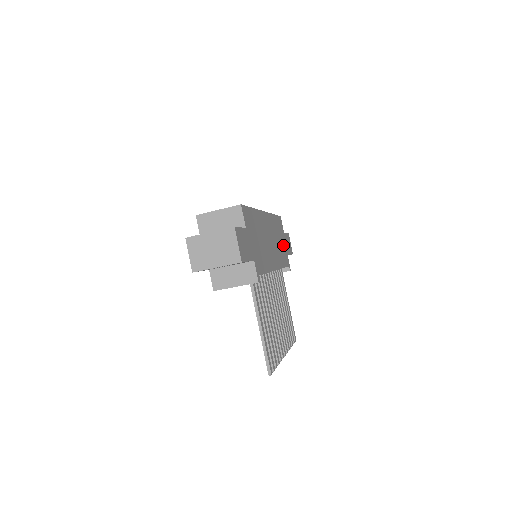
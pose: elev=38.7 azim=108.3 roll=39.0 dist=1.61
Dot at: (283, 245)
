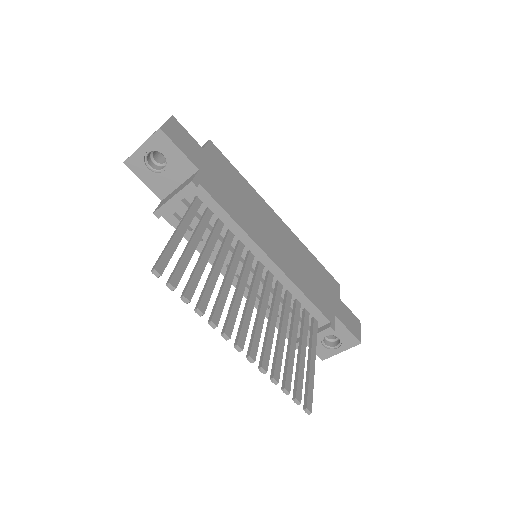
Dot at: (324, 294)
